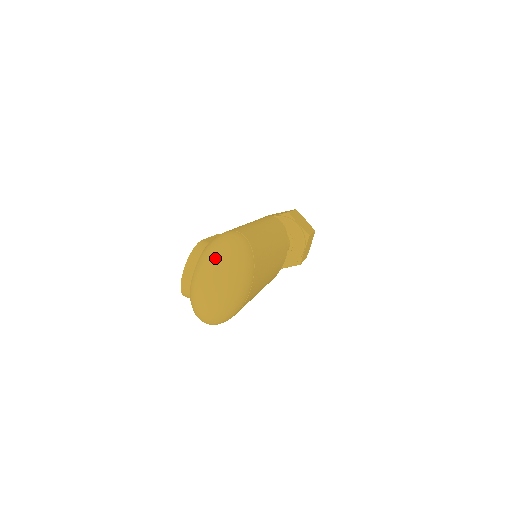
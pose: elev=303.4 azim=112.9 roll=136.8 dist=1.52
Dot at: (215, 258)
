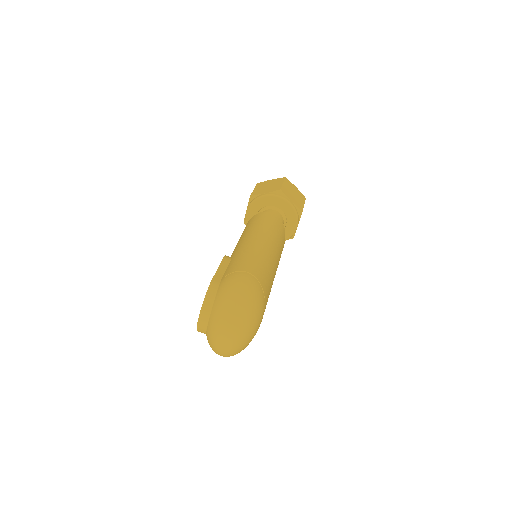
Dot at: (231, 311)
